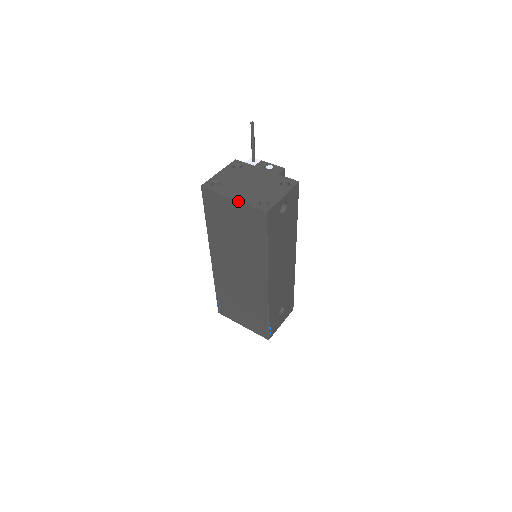
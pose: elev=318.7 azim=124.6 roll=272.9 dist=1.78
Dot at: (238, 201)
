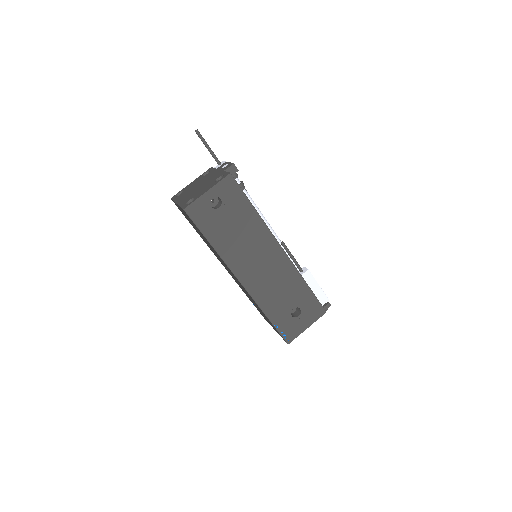
Dot at: (178, 205)
